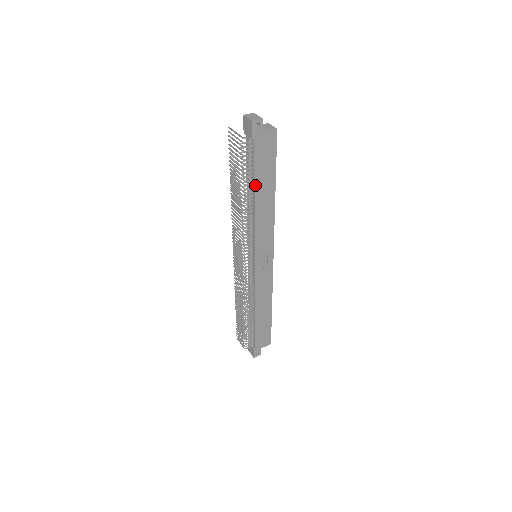
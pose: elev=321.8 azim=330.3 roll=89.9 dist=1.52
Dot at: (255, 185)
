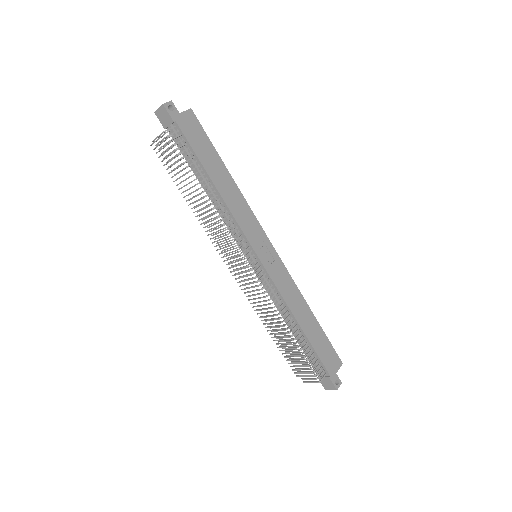
Dot at: (204, 168)
